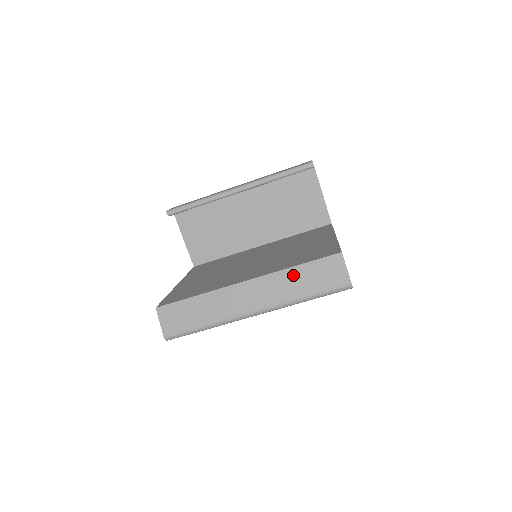
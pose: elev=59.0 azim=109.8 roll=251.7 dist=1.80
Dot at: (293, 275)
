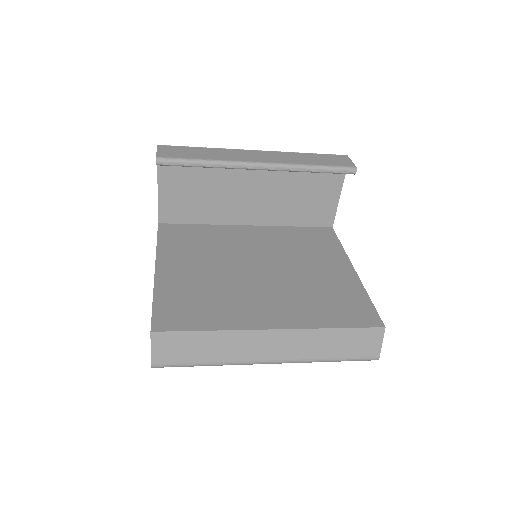
Dot at: (328, 337)
